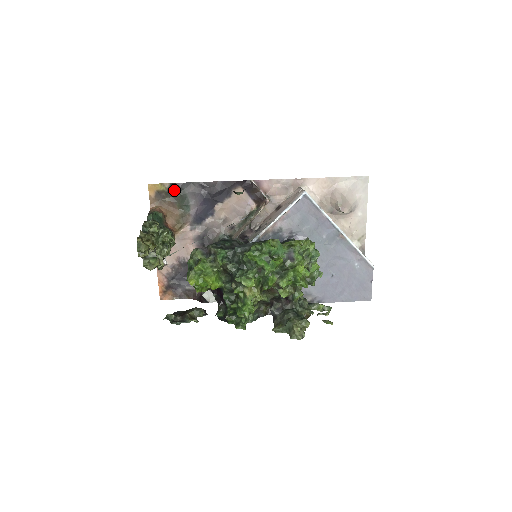
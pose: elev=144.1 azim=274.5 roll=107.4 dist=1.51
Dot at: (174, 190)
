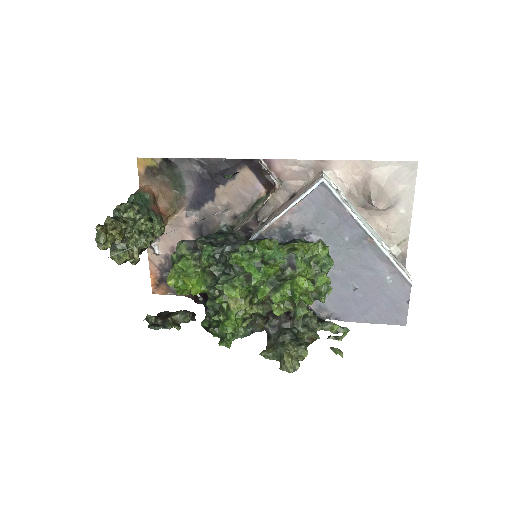
Dot at: (167, 166)
